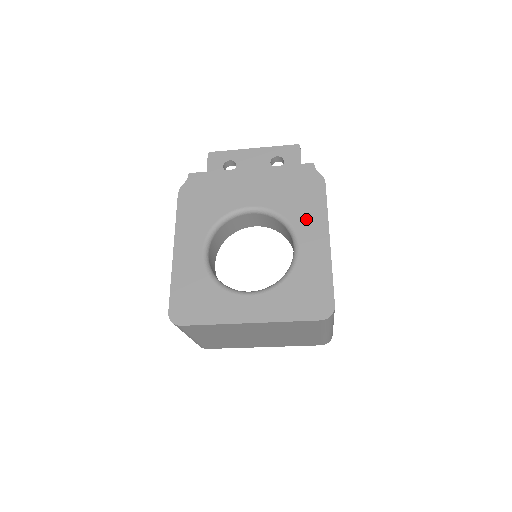
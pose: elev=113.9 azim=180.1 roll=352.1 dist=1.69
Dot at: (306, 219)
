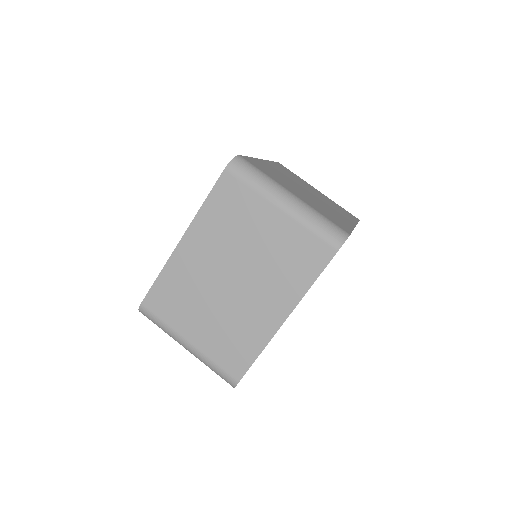
Dot at: occluded
